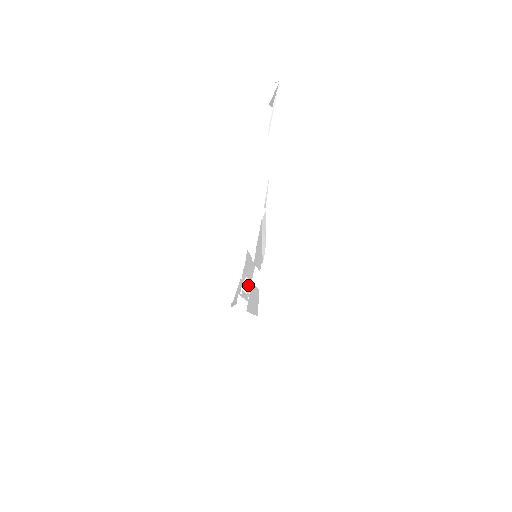
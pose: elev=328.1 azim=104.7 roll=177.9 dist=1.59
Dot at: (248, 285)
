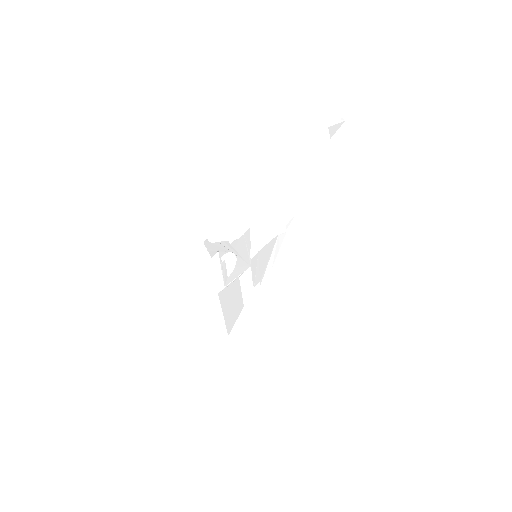
Dot at: (234, 271)
